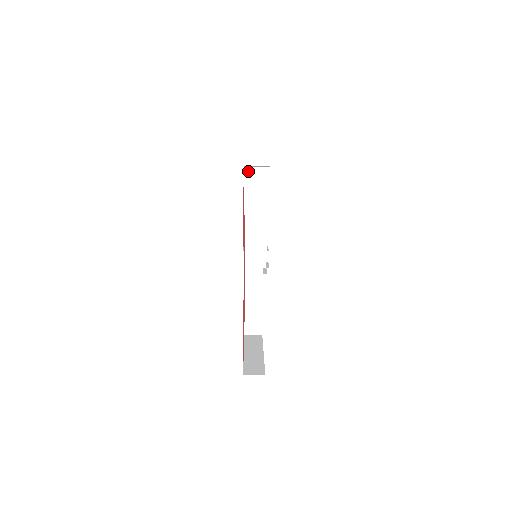
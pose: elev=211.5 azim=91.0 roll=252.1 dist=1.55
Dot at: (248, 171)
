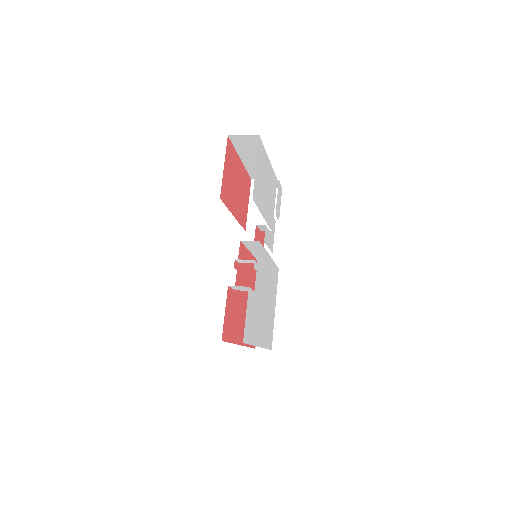
Dot at: (234, 138)
